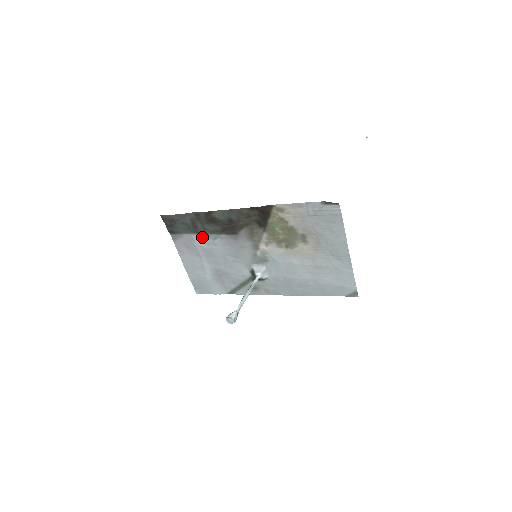
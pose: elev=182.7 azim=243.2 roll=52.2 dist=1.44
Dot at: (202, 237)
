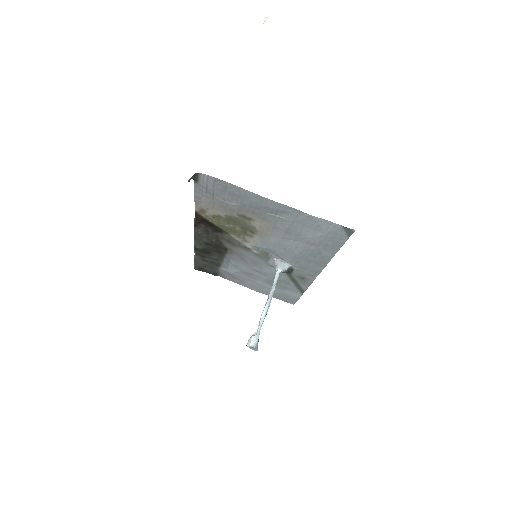
Dot at: (225, 266)
